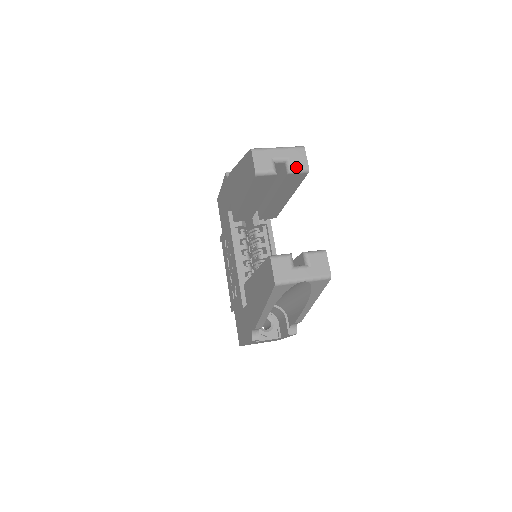
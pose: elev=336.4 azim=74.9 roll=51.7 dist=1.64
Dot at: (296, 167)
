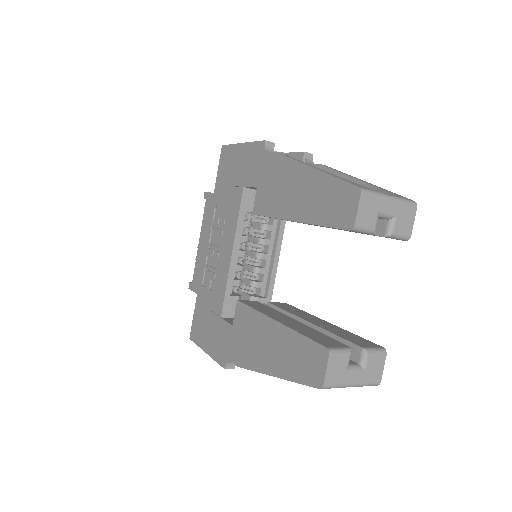
Dot at: (399, 232)
